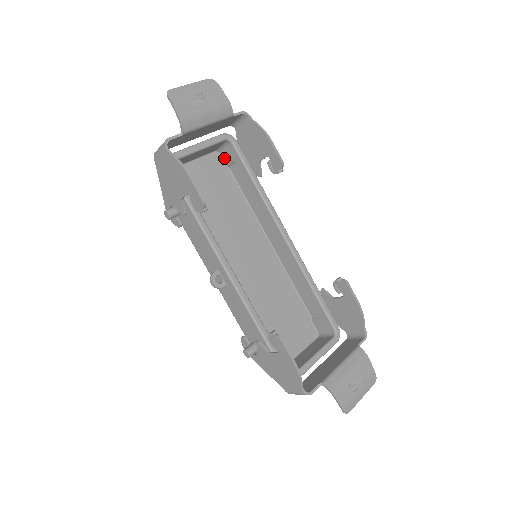
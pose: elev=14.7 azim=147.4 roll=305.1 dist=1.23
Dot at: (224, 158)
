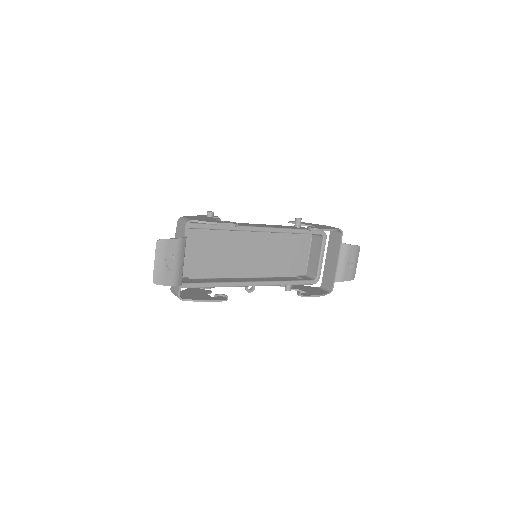
Dot at: occluded
